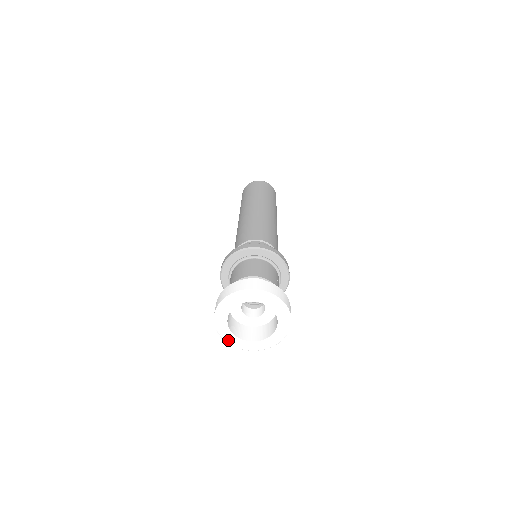
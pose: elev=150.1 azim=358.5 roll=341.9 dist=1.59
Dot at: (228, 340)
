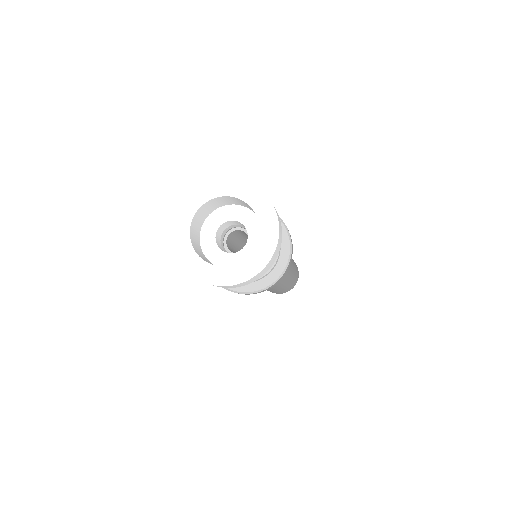
Dot at: (191, 268)
